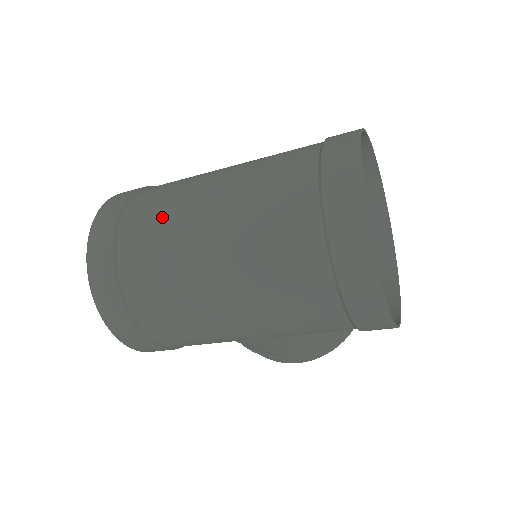
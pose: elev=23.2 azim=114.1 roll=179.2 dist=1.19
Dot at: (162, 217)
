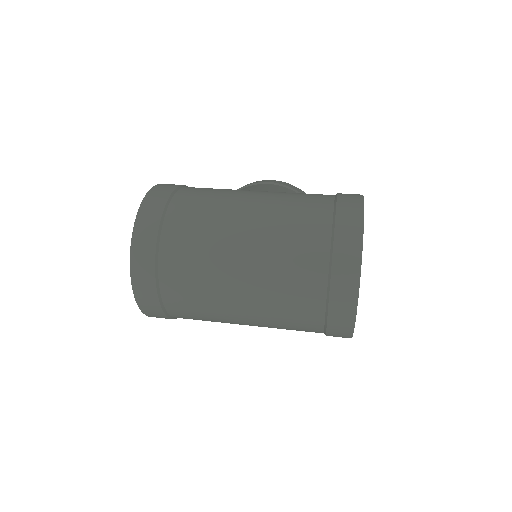
Dot at: (199, 269)
